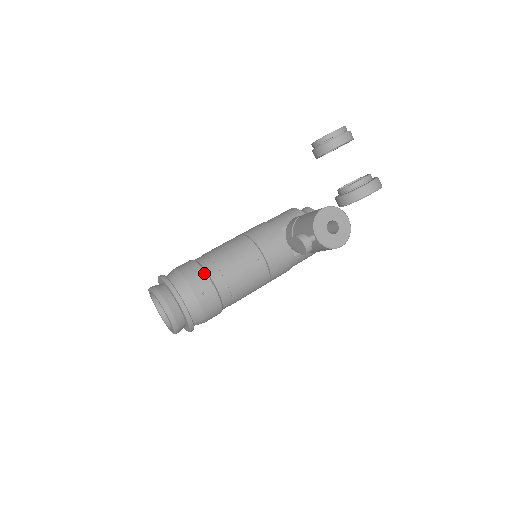
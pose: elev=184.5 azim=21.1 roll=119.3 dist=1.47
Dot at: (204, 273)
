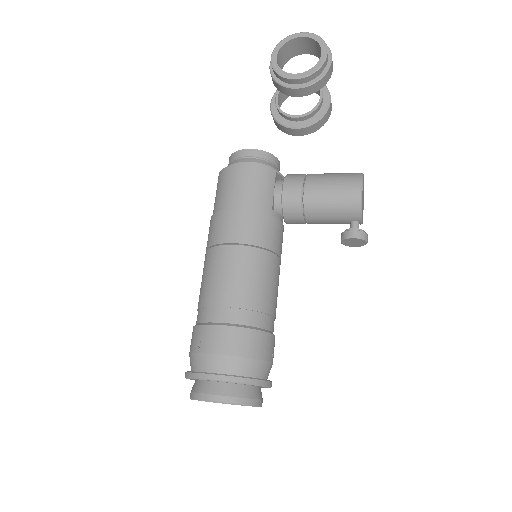
Dot at: (265, 334)
